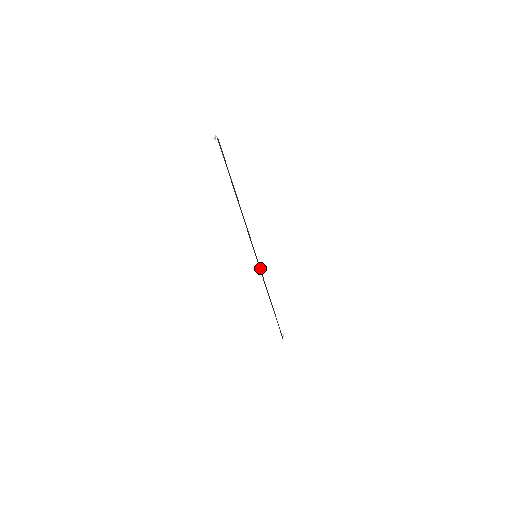
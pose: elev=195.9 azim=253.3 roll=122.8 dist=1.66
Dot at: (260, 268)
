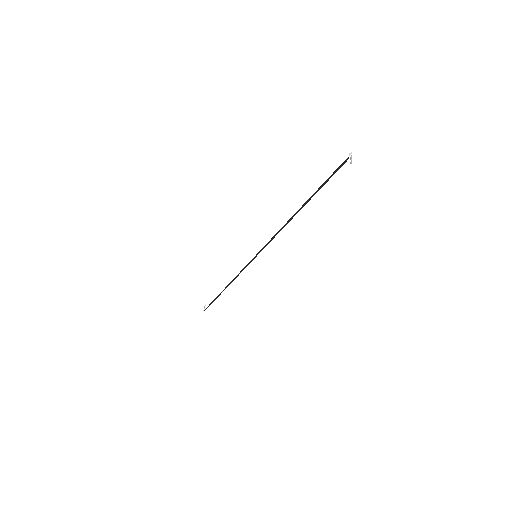
Dot at: (247, 264)
